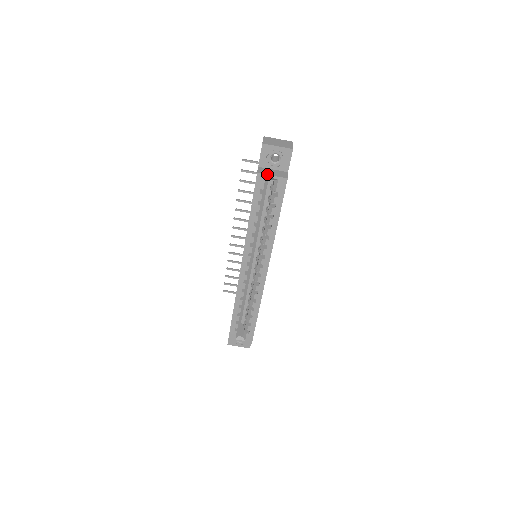
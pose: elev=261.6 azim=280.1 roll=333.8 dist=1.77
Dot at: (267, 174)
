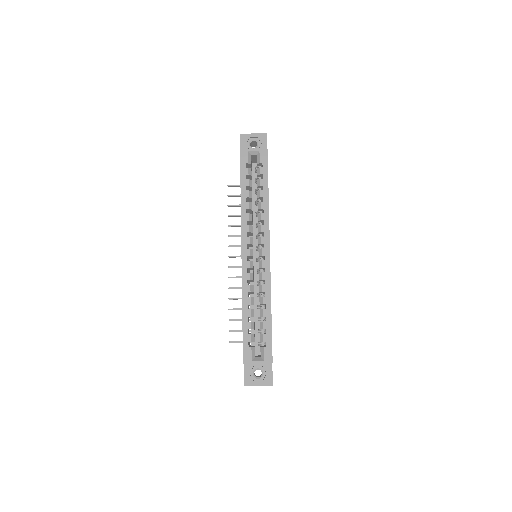
Dot at: (249, 149)
